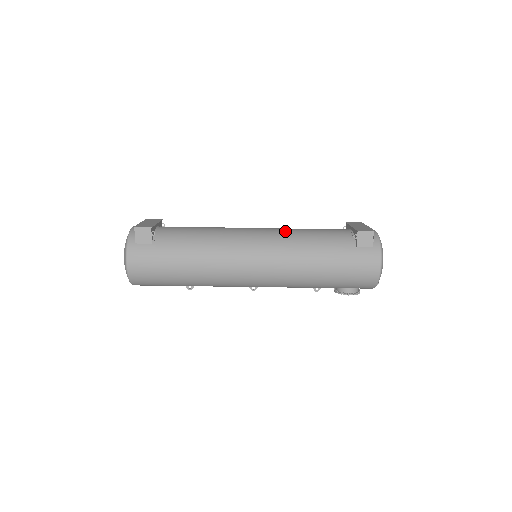
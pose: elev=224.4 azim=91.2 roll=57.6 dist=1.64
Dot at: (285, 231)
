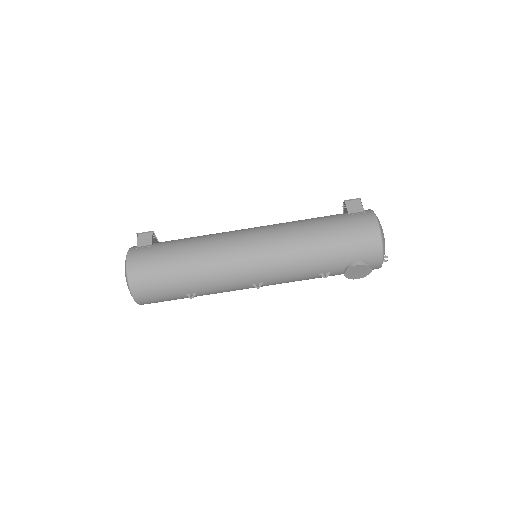
Dot at: occluded
